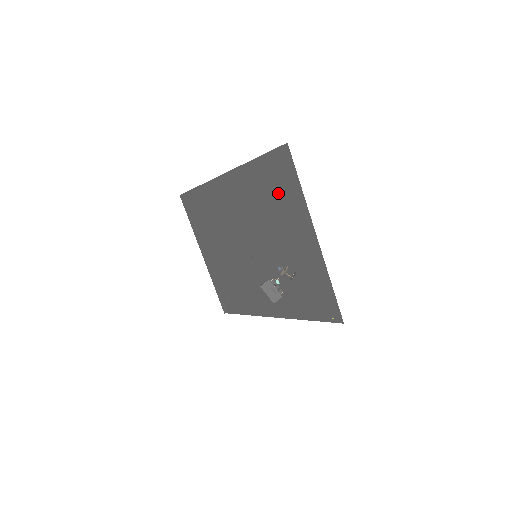
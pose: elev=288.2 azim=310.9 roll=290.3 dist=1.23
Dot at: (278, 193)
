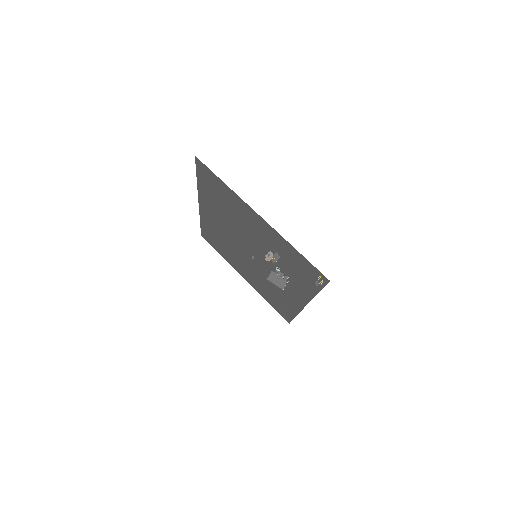
Dot at: (222, 196)
